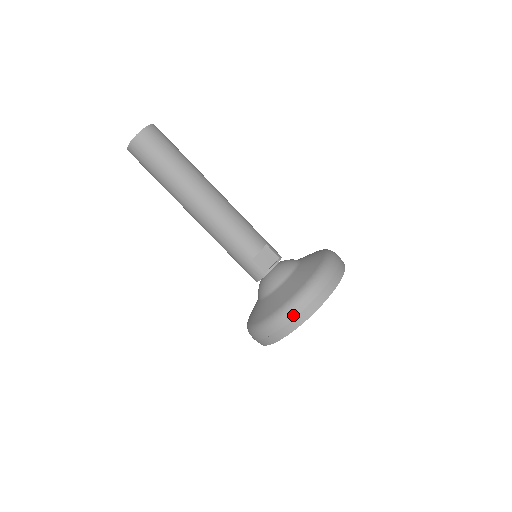
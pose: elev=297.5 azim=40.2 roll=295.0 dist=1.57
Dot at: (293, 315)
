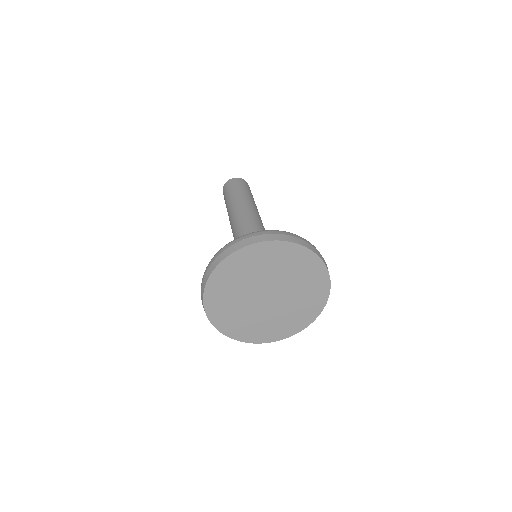
Dot at: (232, 243)
